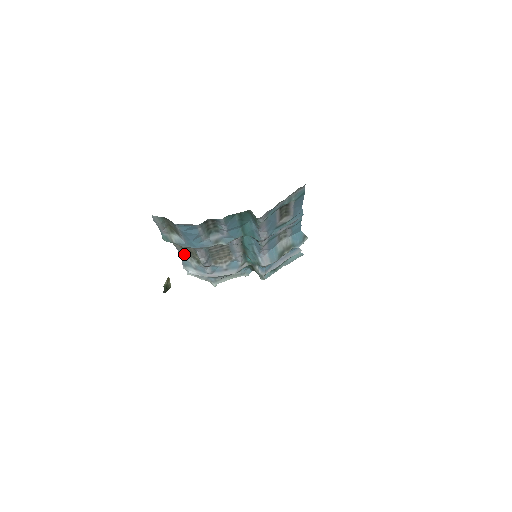
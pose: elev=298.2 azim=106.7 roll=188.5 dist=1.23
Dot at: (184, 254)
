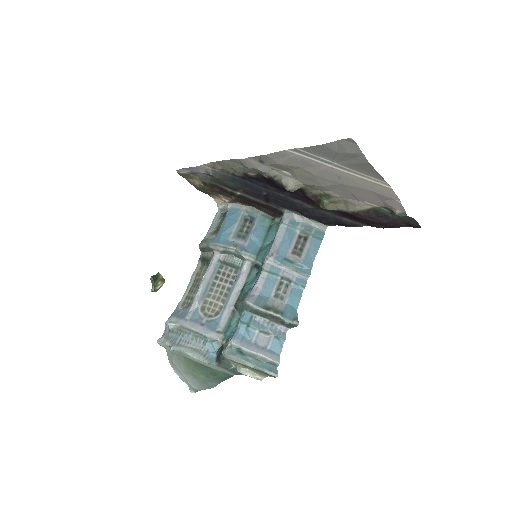
Dot at: (185, 300)
